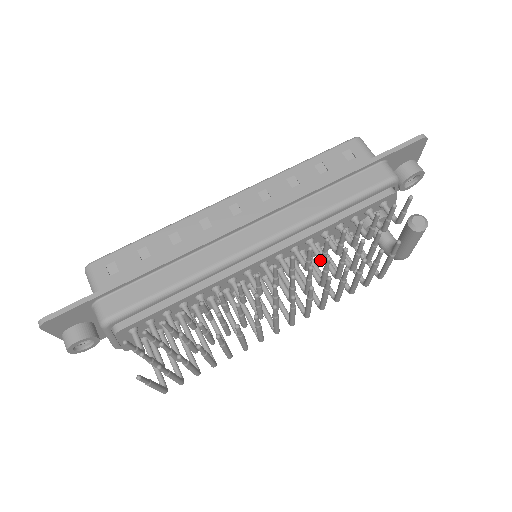
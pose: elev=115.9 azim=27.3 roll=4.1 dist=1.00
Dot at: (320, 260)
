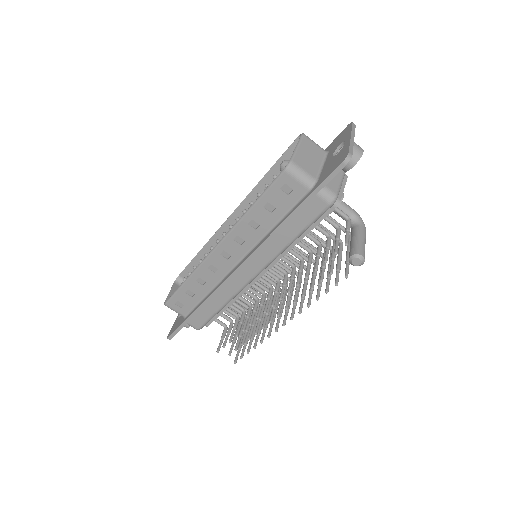
Dot at: (300, 262)
